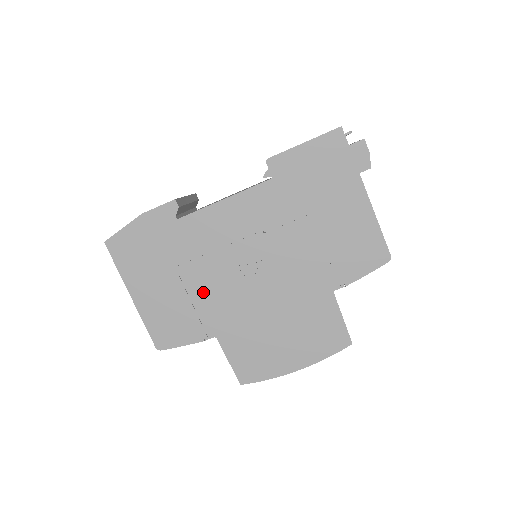
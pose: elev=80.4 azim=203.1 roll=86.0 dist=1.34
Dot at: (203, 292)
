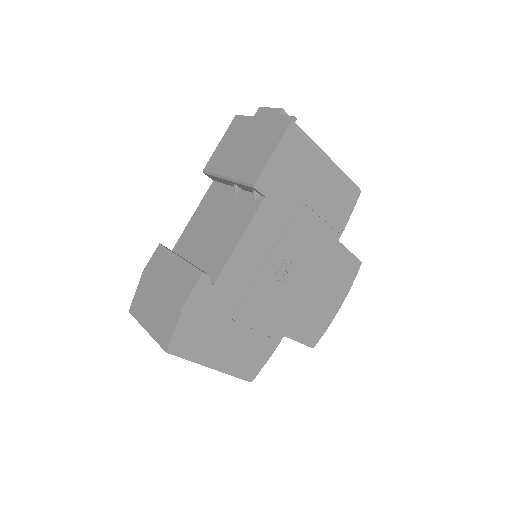
Dot at: (260, 317)
